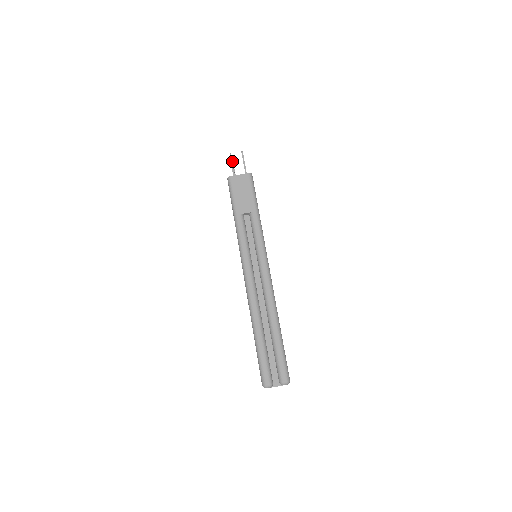
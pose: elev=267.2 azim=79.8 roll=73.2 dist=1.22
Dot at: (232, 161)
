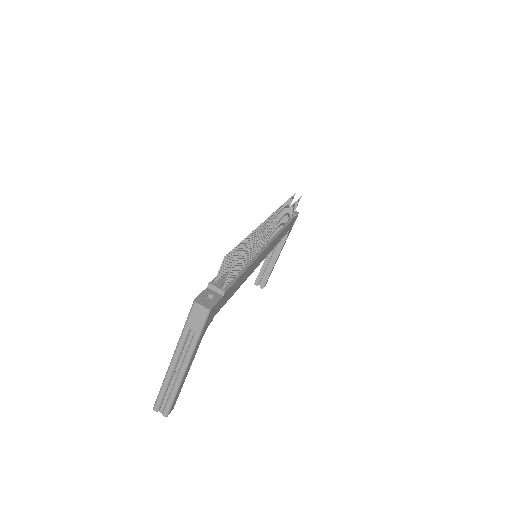
Dot at: (228, 255)
